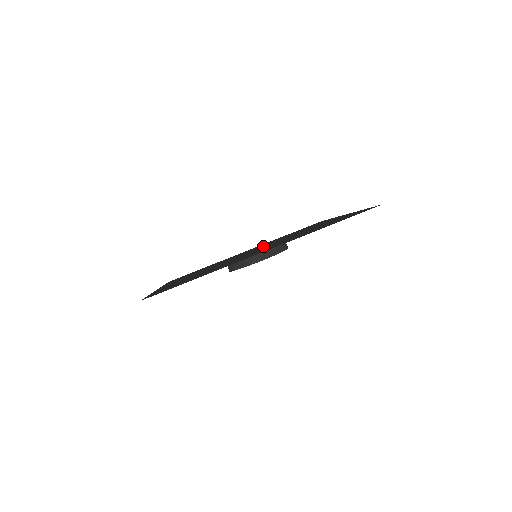
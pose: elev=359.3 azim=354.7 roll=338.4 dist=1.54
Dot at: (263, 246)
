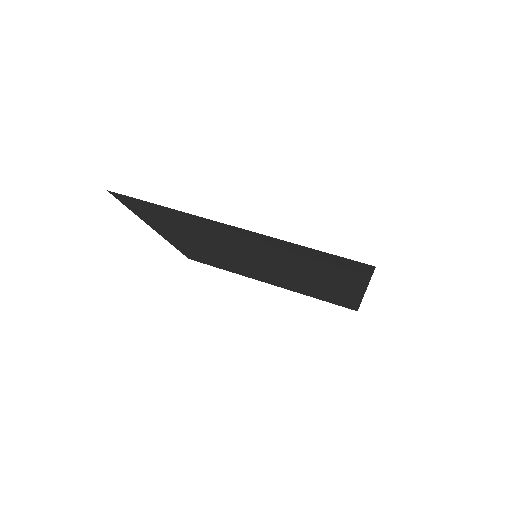
Dot at: occluded
